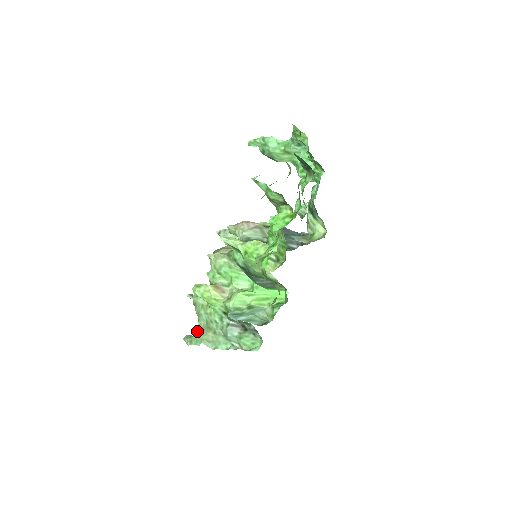
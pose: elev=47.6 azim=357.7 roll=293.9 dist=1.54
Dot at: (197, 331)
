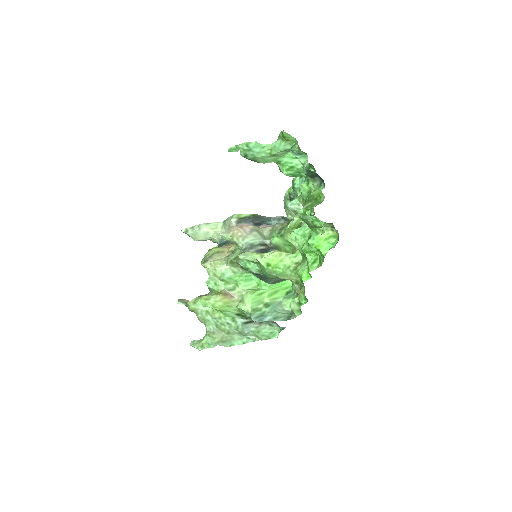
Dot at: (208, 336)
